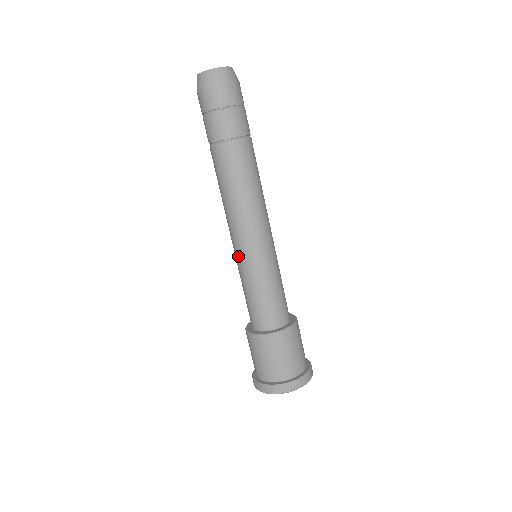
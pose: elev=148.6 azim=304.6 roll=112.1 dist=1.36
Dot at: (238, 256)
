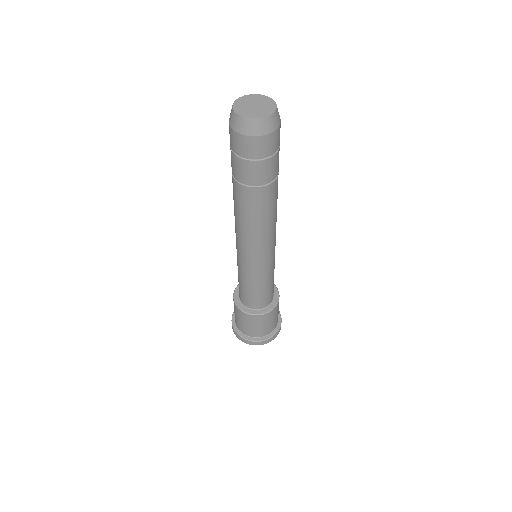
Dot at: (239, 259)
